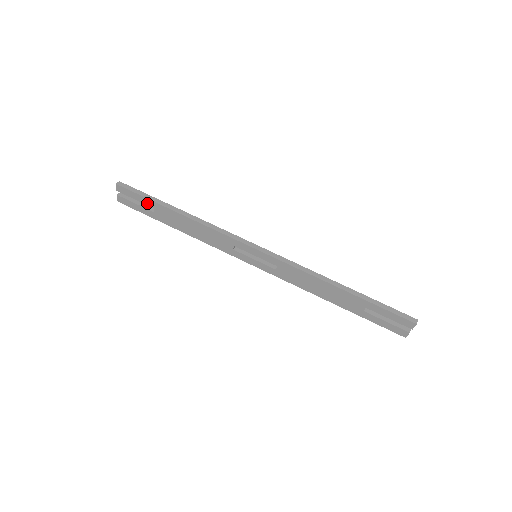
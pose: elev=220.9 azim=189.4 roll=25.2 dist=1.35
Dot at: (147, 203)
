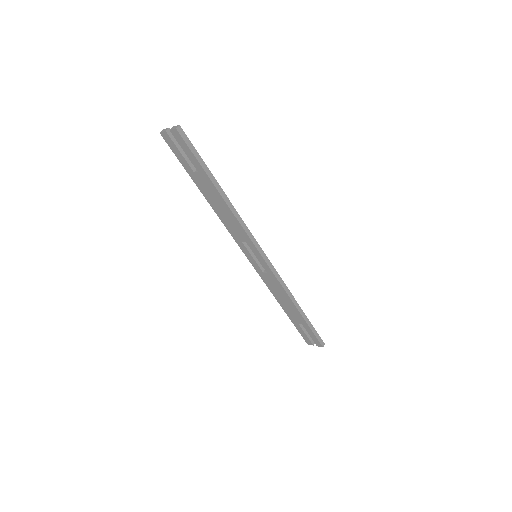
Dot at: (195, 164)
